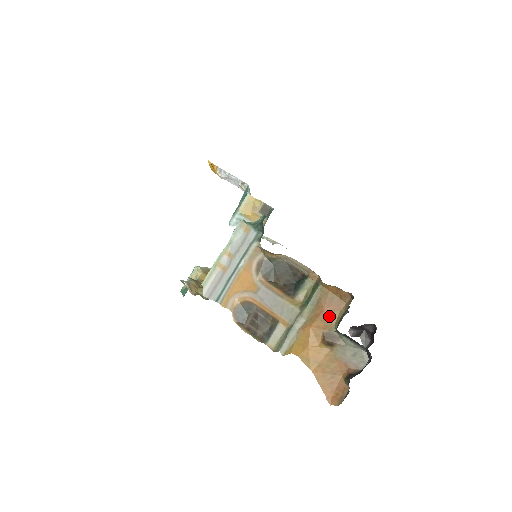
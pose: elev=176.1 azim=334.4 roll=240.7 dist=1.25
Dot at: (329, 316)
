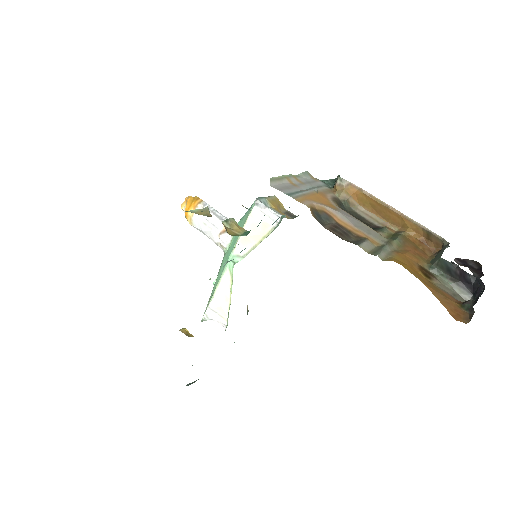
Dot at: (419, 256)
